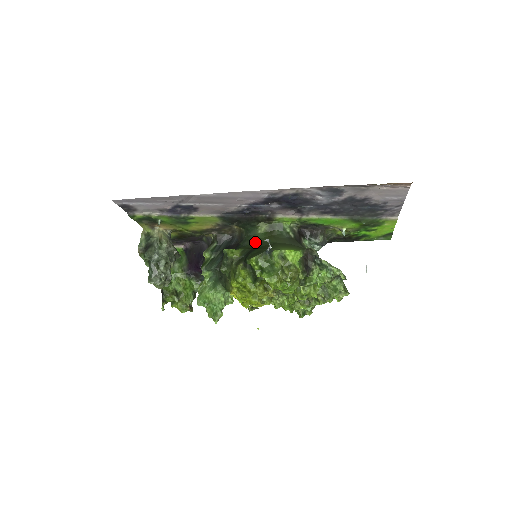
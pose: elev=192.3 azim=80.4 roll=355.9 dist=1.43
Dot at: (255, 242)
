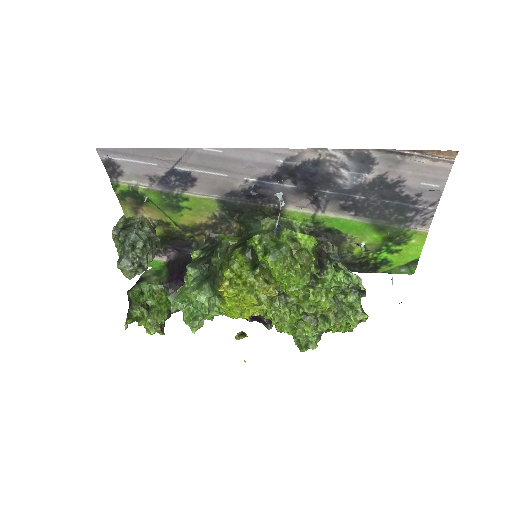
Dot at: occluded
